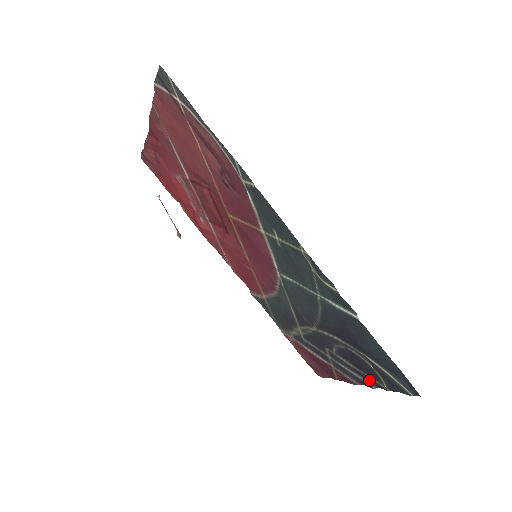
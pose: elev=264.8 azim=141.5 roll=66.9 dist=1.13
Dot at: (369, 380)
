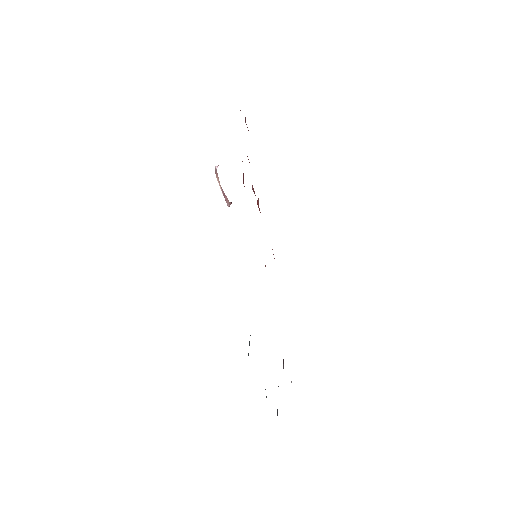
Dot at: (277, 411)
